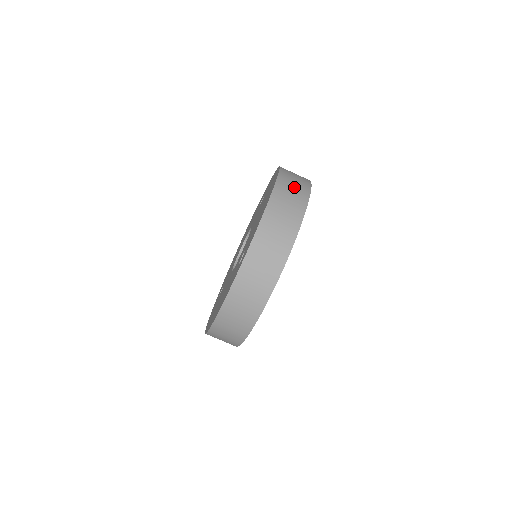
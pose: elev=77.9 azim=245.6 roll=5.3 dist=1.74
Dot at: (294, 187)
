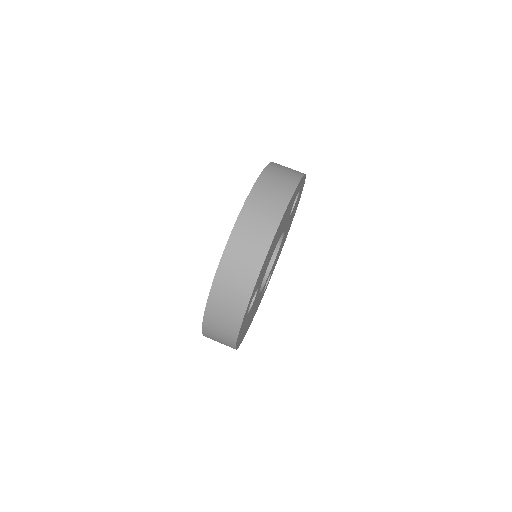
Dot at: (259, 221)
